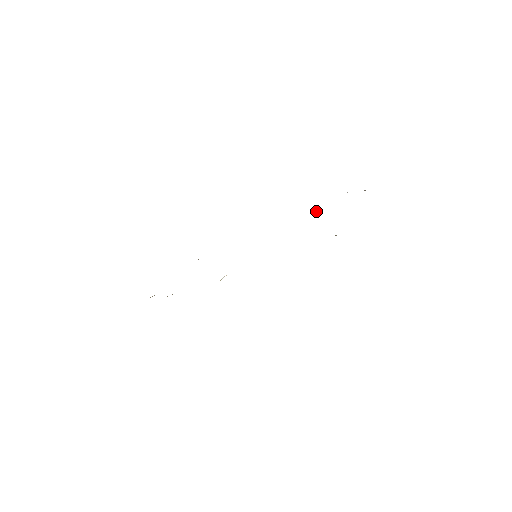
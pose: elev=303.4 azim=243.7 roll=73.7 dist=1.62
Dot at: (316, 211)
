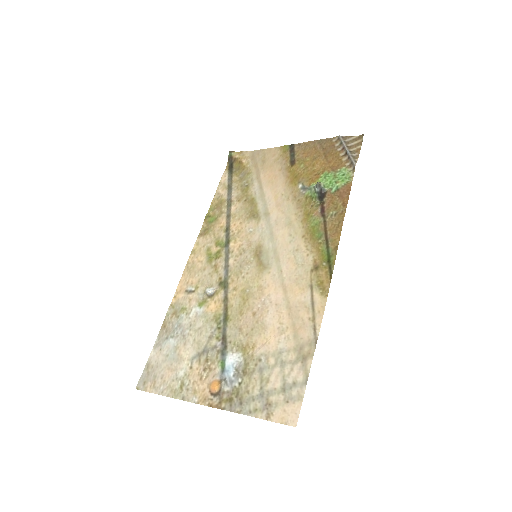
Dot at: (323, 189)
